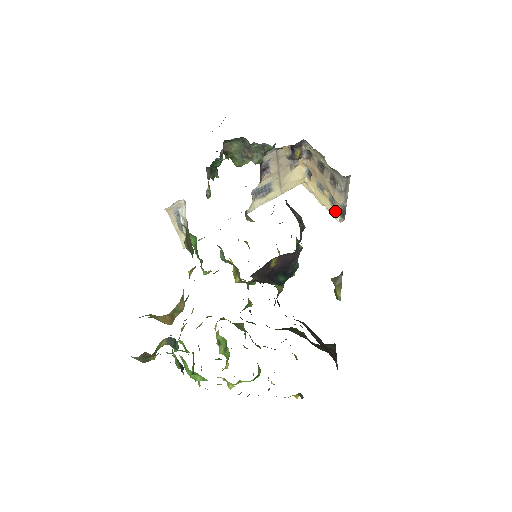
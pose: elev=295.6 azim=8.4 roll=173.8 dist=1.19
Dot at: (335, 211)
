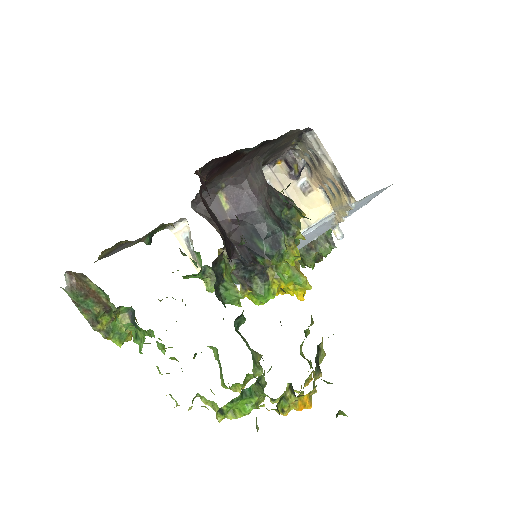
Dot at: (343, 197)
